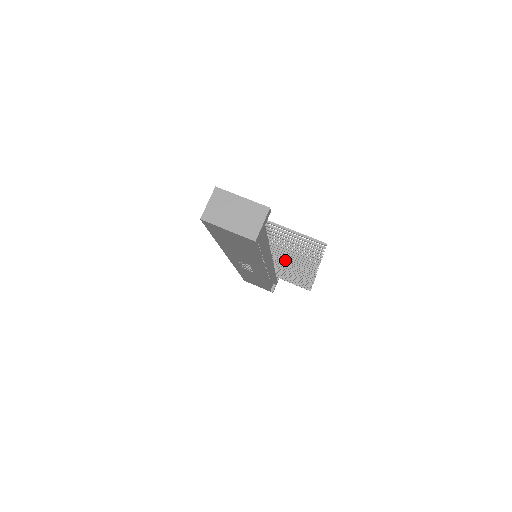
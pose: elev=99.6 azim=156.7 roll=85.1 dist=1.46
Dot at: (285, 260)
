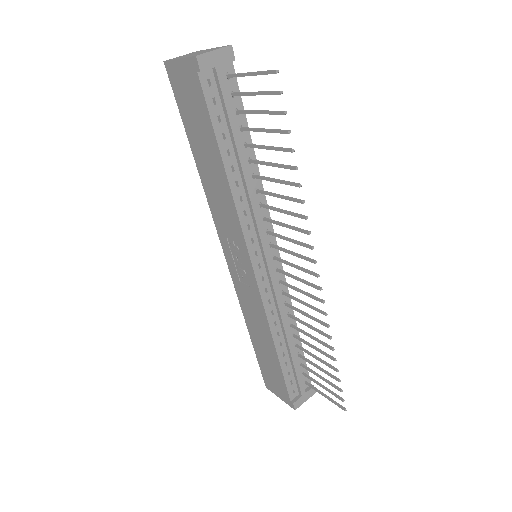
Dot at: (283, 249)
